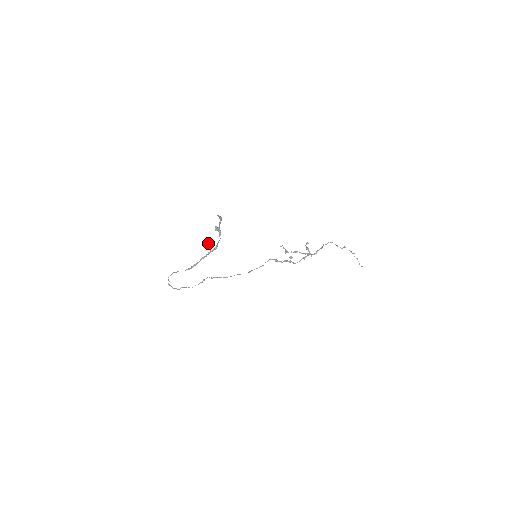
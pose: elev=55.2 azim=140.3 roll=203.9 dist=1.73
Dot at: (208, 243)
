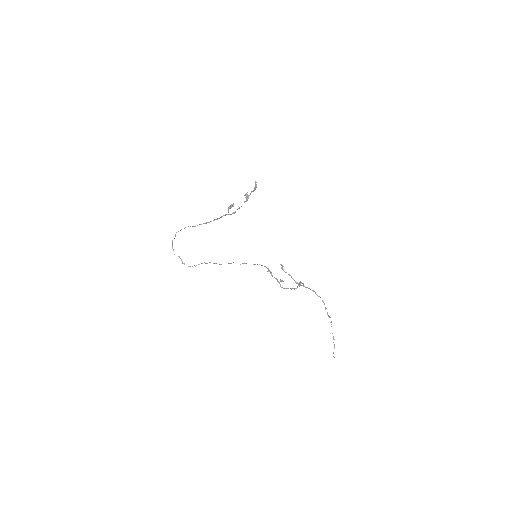
Dot at: (231, 206)
